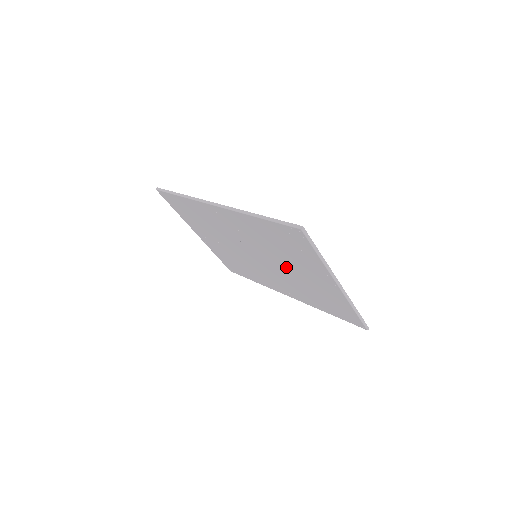
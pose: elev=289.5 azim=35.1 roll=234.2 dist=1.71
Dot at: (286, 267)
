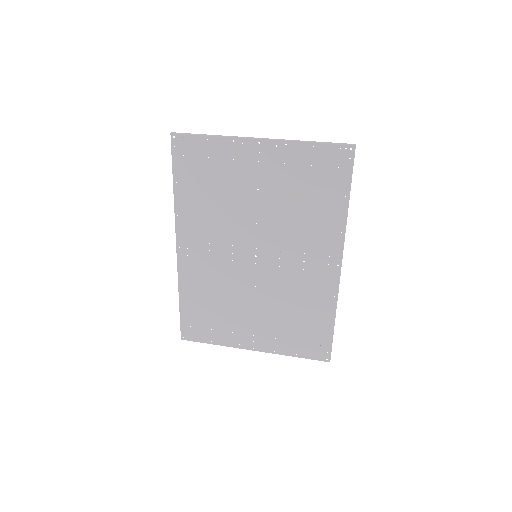
Dot at: (257, 211)
